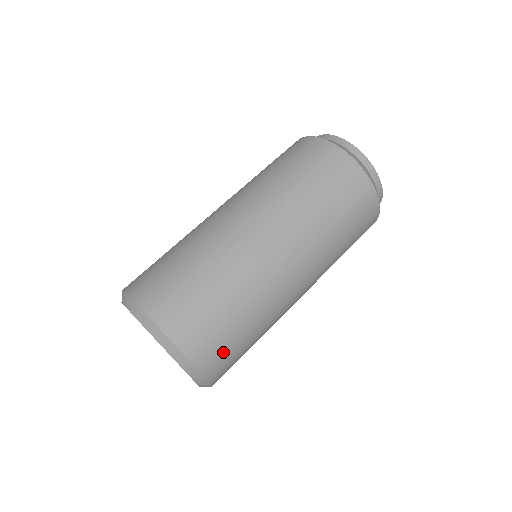
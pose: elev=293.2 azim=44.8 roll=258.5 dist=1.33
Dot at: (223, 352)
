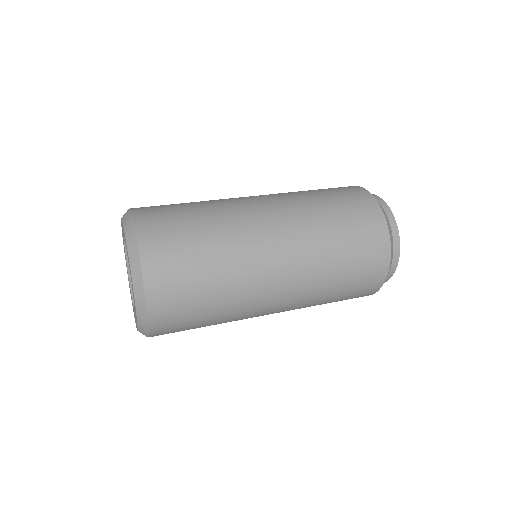
Dot at: (163, 220)
